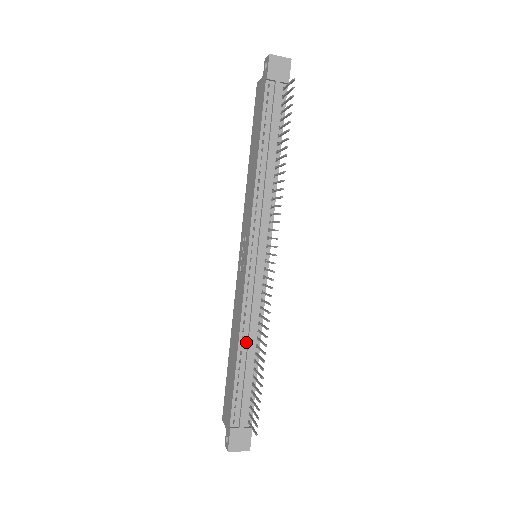
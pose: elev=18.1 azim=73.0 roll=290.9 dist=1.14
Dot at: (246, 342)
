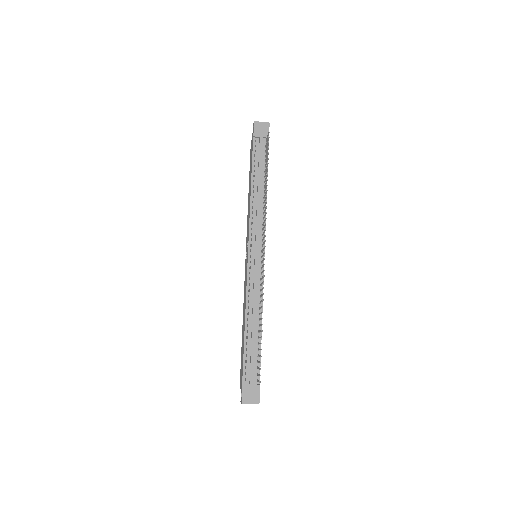
Dot at: (251, 317)
